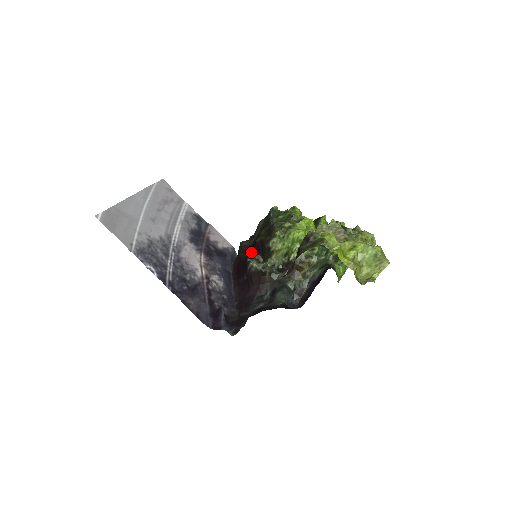
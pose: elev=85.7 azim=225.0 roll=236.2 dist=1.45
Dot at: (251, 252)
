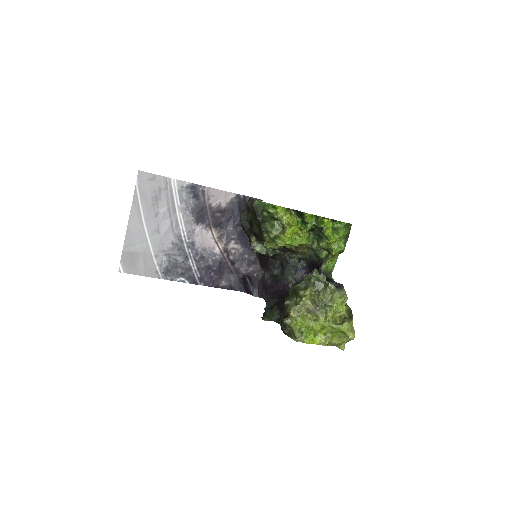
Dot at: (252, 236)
